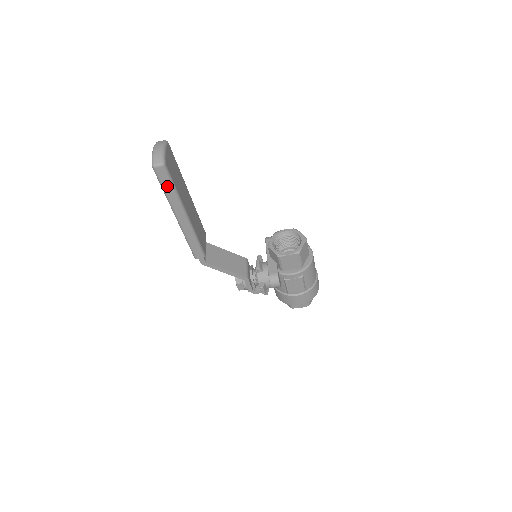
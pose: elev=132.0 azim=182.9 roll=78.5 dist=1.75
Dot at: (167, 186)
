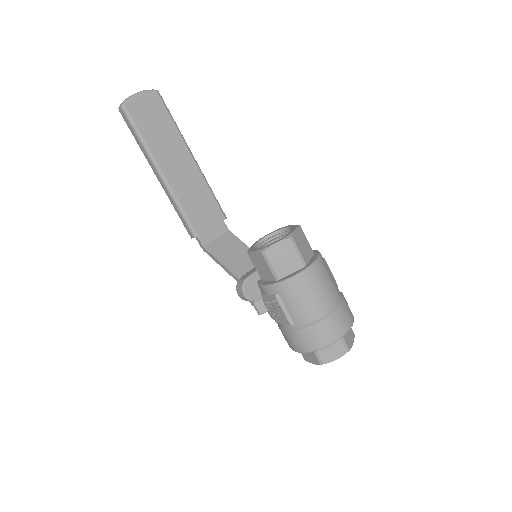
Dot at: (134, 133)
